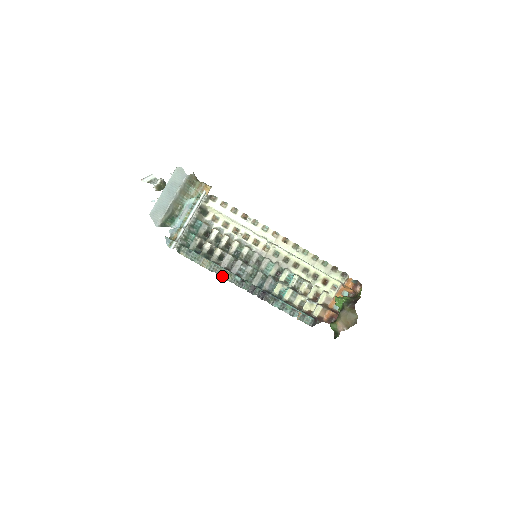
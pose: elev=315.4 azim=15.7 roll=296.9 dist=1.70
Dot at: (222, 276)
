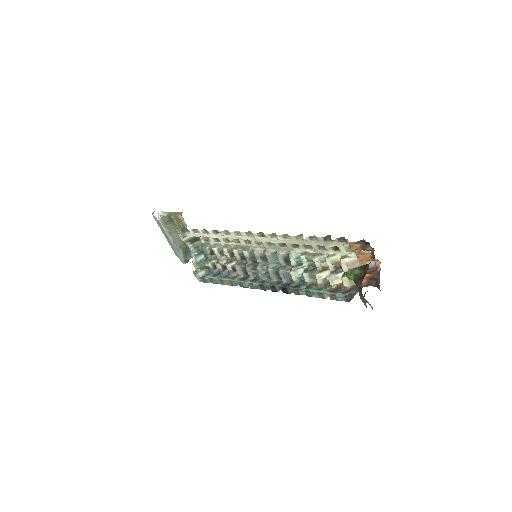
Dot at: (245, 287)
